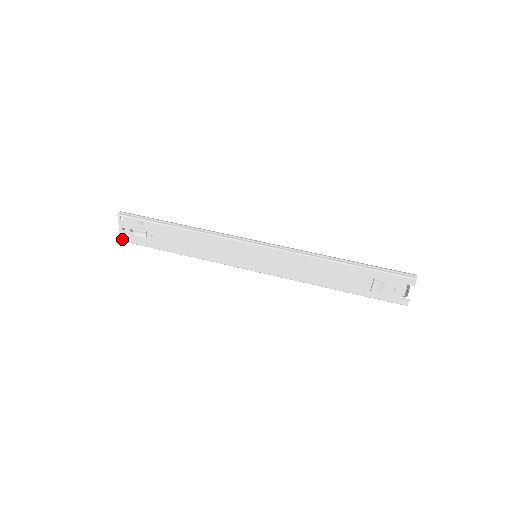
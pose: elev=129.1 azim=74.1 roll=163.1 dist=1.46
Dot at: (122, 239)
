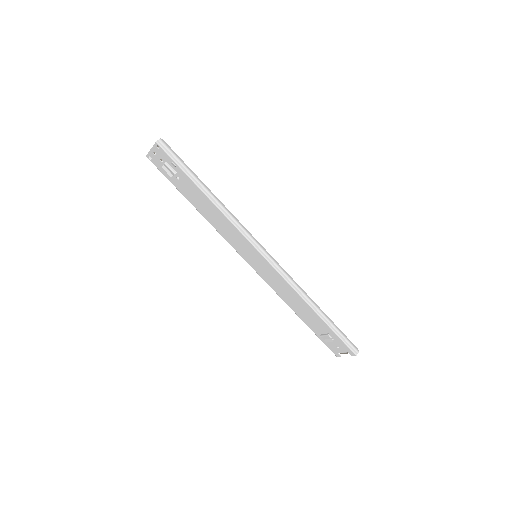
Dot at: (148, 157)
